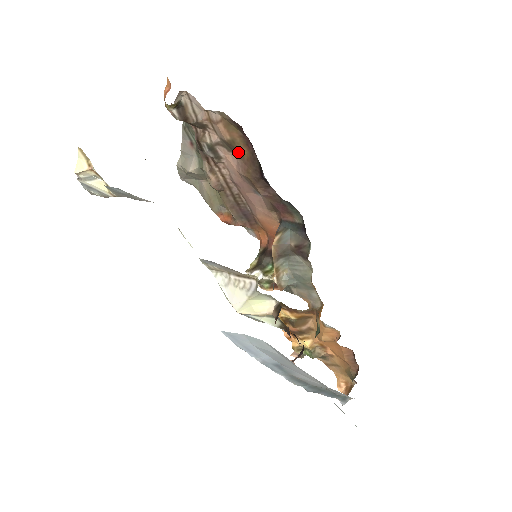
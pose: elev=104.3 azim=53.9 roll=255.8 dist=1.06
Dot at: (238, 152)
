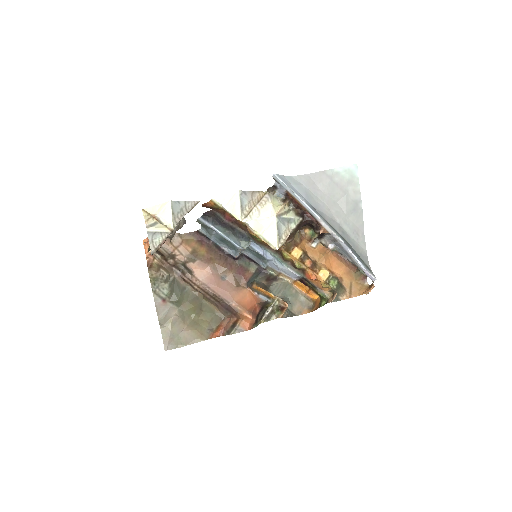
Dot at: (199, 256)
